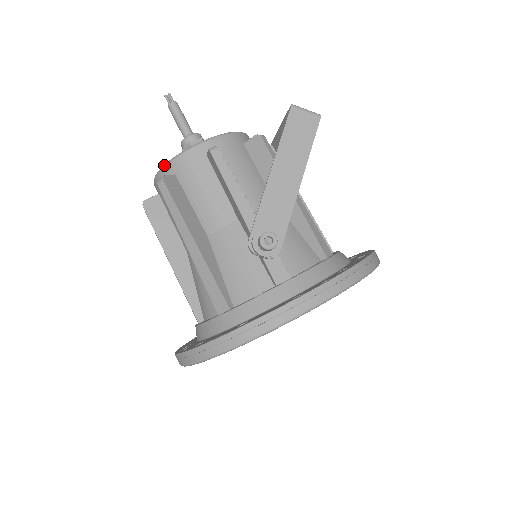
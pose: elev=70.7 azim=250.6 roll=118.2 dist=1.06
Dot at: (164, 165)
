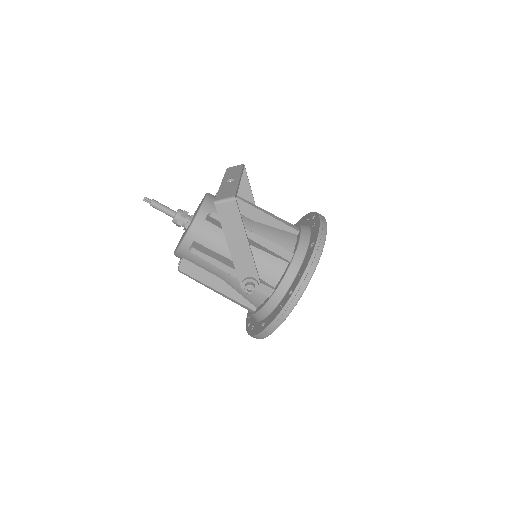
Dot at: (174, 254)
